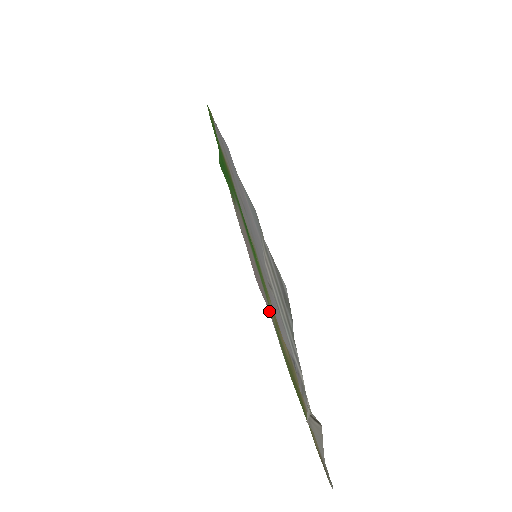
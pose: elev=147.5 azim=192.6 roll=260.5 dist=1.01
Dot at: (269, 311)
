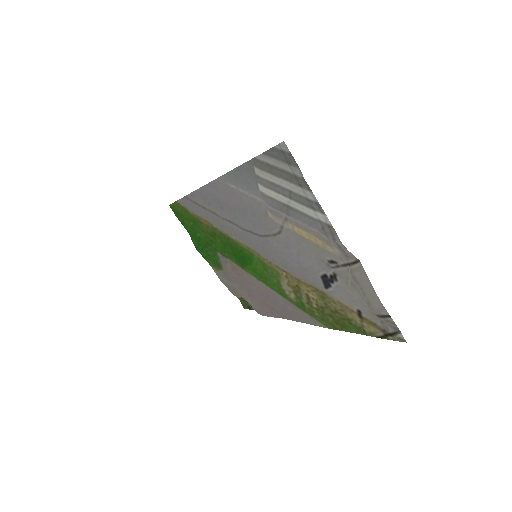
Dot at: (287, 313)
